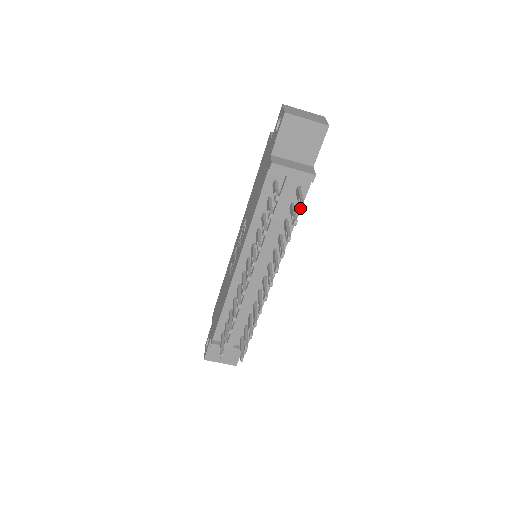
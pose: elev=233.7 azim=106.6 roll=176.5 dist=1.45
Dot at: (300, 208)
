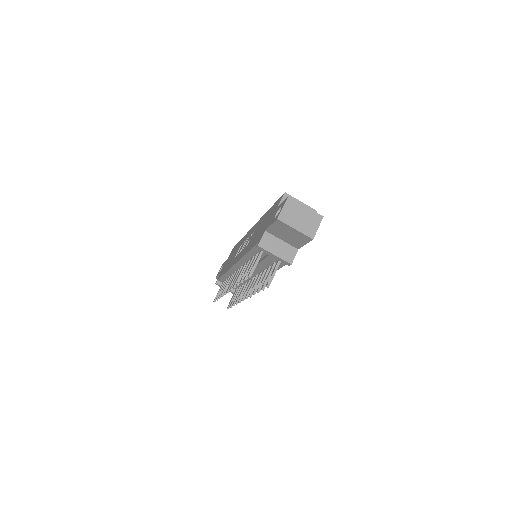
Dot at: (281, 267)
